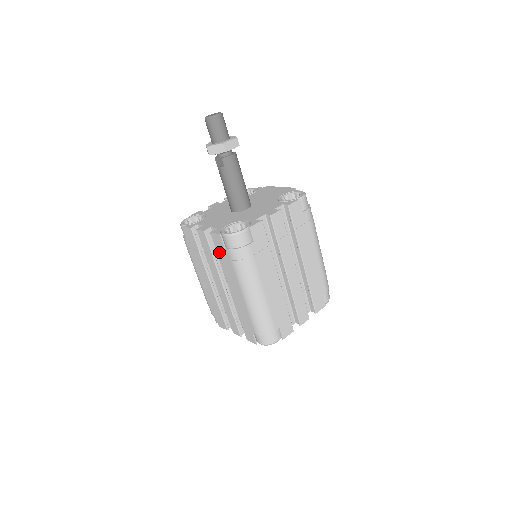
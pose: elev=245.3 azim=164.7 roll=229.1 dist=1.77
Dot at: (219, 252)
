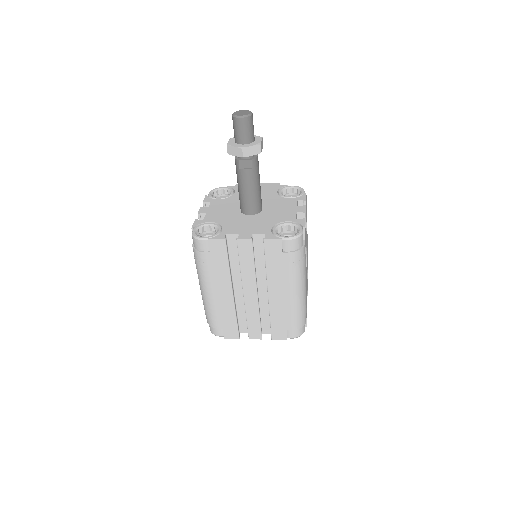
Dot at: (270, 258)
